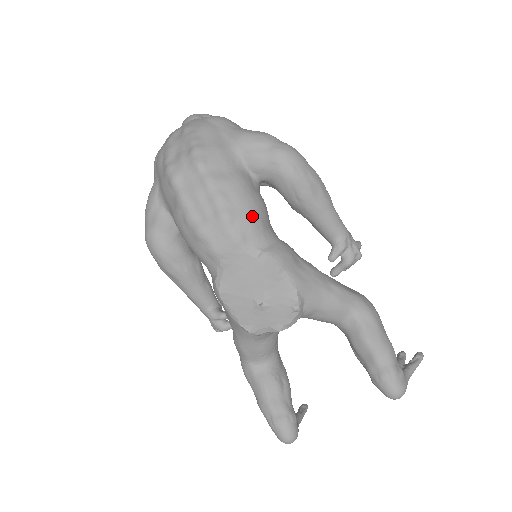
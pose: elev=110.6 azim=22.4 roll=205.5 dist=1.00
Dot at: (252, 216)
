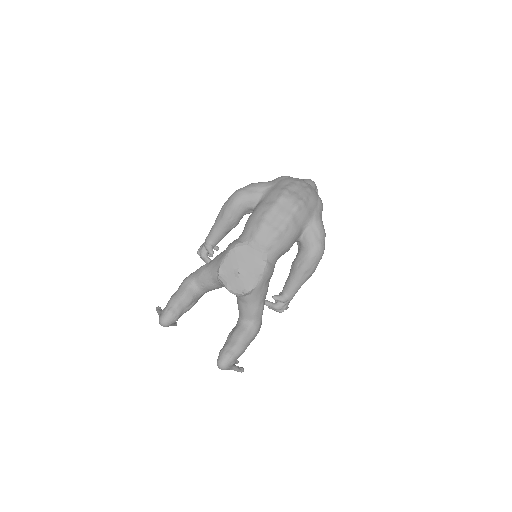
Dot at: (283, 247)
